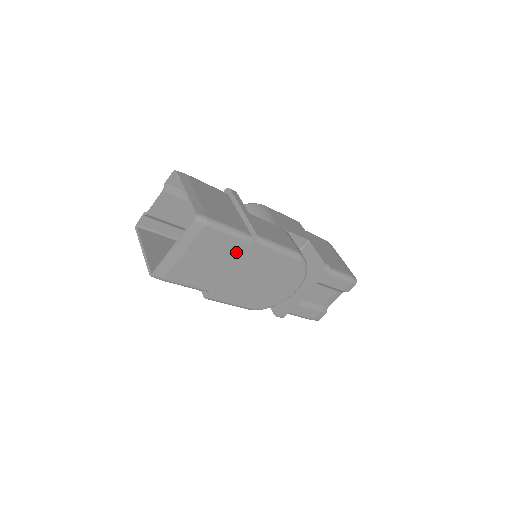
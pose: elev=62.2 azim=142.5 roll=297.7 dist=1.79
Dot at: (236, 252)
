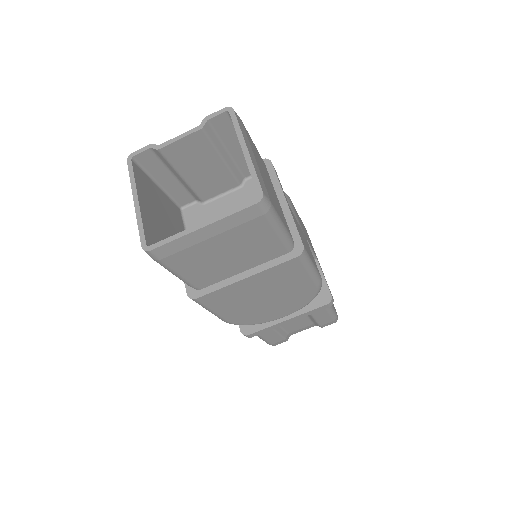
Dot at: (266, 257)
